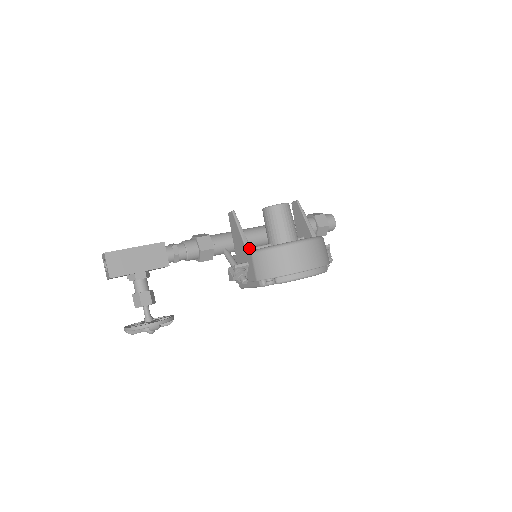
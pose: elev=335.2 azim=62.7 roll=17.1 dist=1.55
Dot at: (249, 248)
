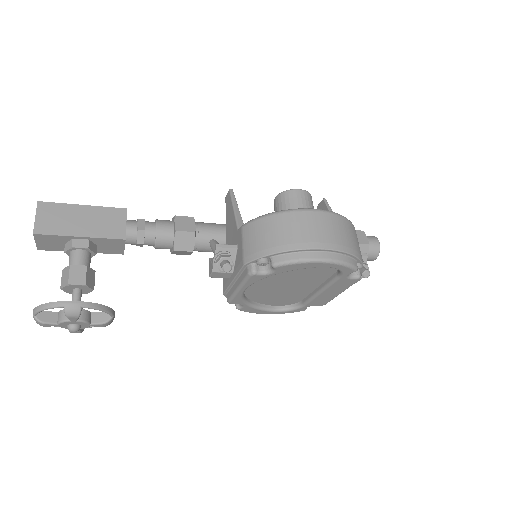
Dot at: occluded
